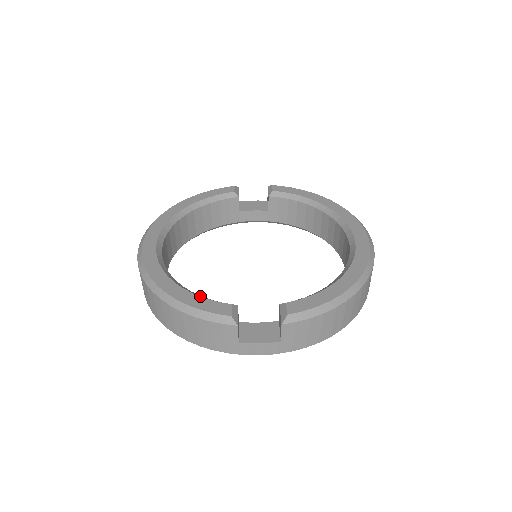
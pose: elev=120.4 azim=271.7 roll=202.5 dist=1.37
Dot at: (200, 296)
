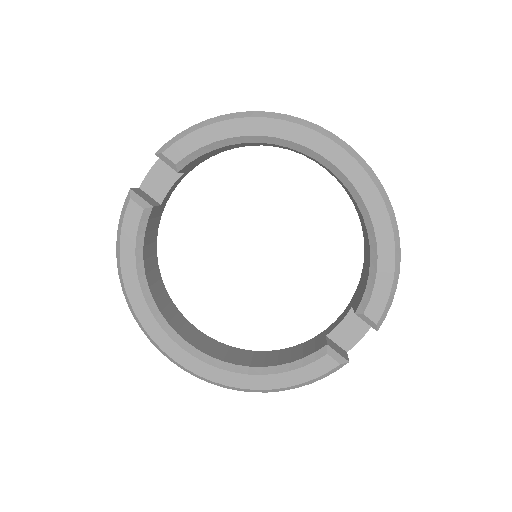
Dot at: (296, 369)
